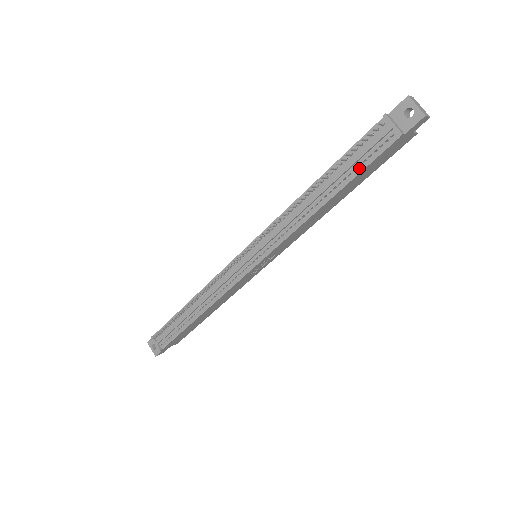
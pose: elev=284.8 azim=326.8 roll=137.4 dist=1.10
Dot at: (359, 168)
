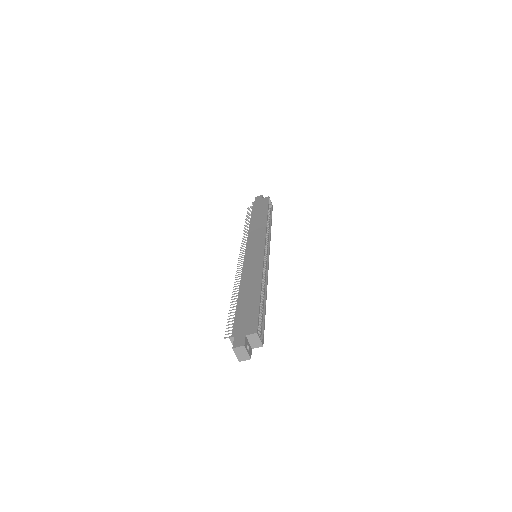
Dot at: occluded
